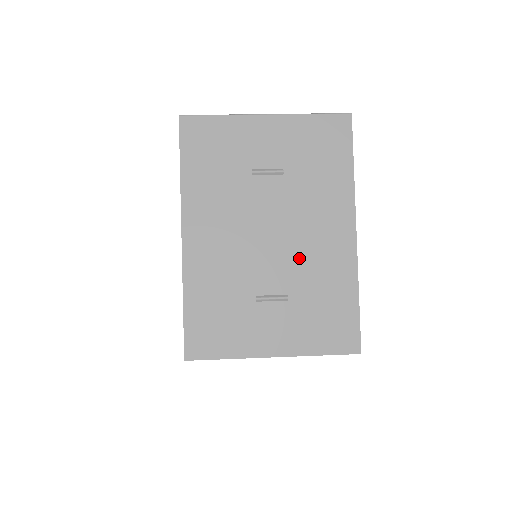
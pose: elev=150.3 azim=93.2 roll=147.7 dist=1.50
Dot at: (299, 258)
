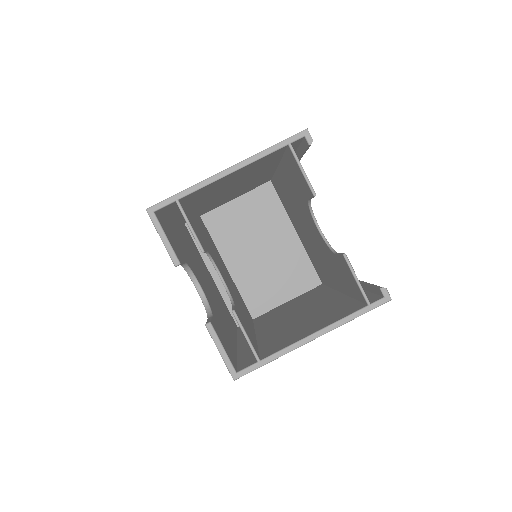
Dot at: occluded
